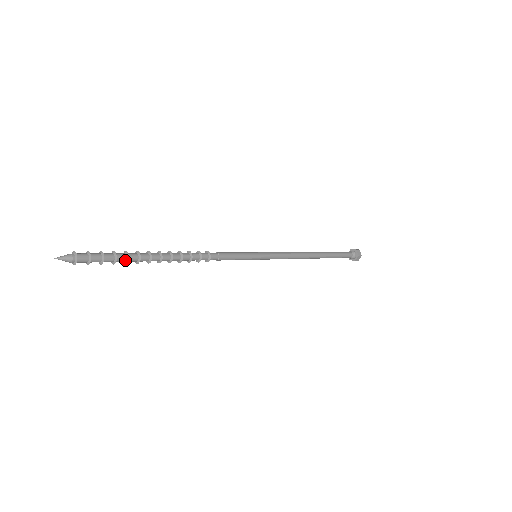
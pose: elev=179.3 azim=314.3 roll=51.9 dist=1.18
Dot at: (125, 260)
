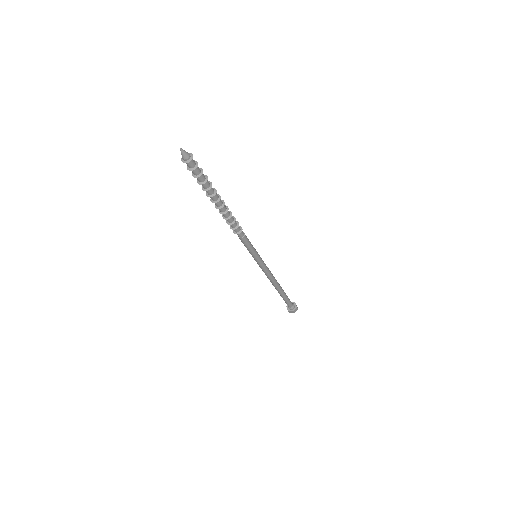
Dot at: (208, 186)
